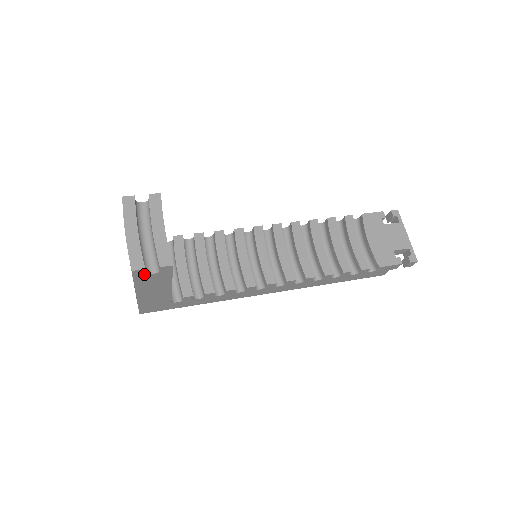
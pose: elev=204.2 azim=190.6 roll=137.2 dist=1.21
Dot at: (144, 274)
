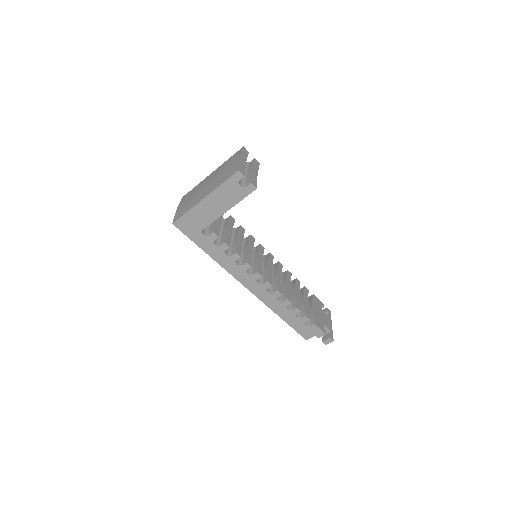
Dot at: (237, 181)
